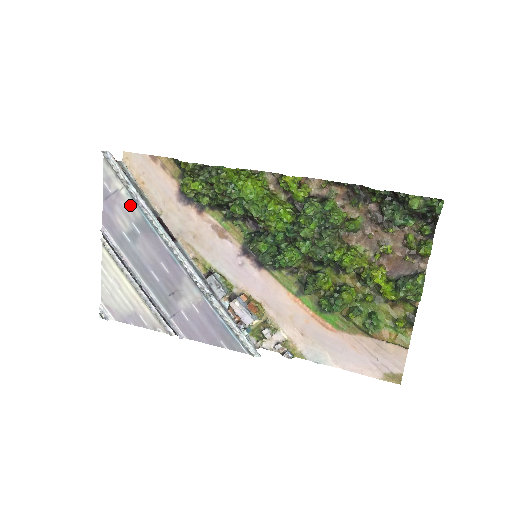
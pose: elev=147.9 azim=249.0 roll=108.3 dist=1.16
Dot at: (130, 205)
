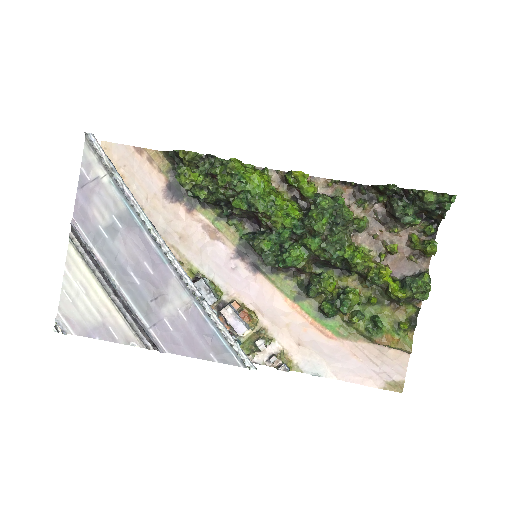
Dot at: (112, 195)
